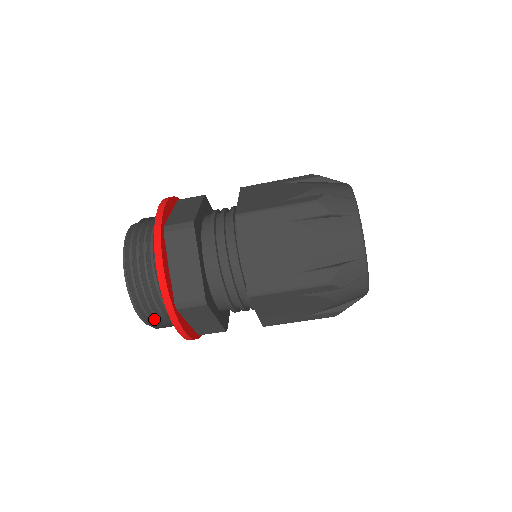
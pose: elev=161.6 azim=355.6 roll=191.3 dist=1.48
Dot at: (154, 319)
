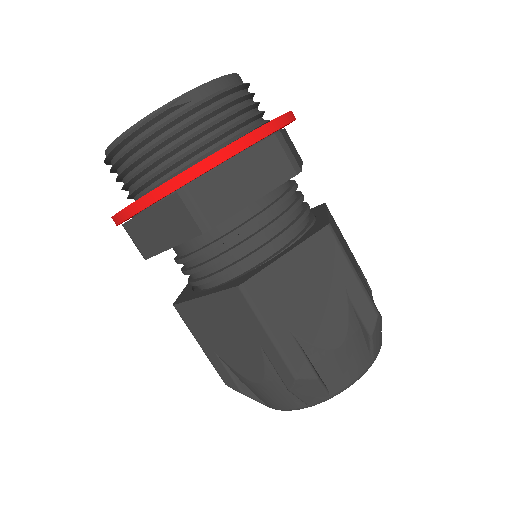
Dot at: occluded
